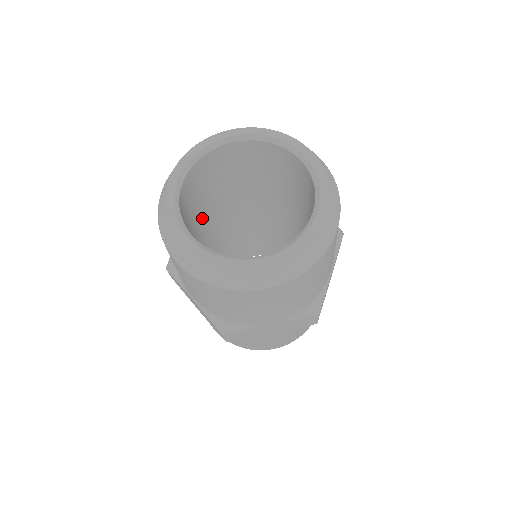
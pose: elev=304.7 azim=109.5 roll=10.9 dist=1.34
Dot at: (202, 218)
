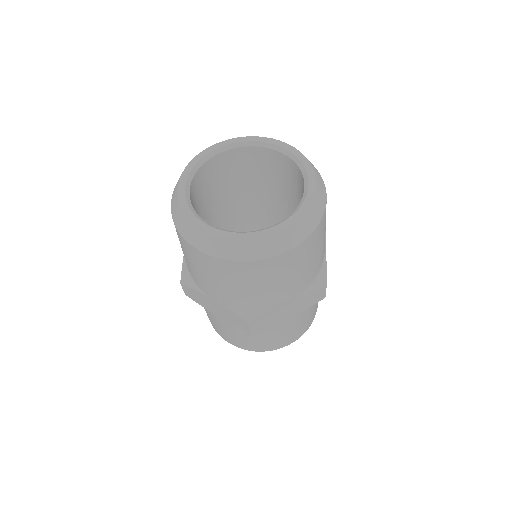
Dot at: occluded
